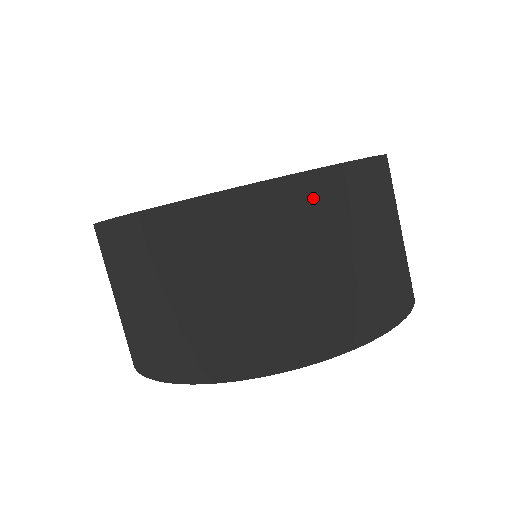
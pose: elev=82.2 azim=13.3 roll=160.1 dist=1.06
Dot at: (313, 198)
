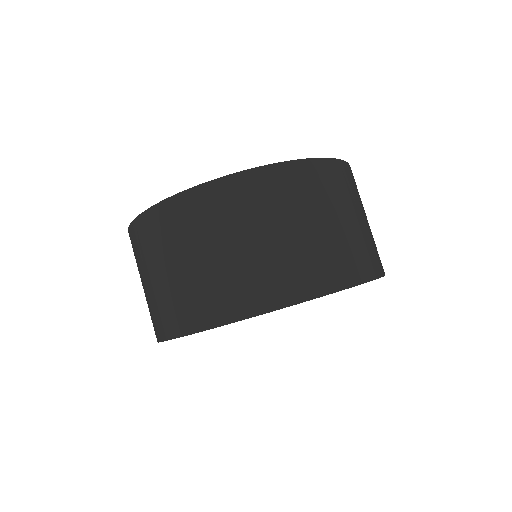
Dot at: (163, 221)
